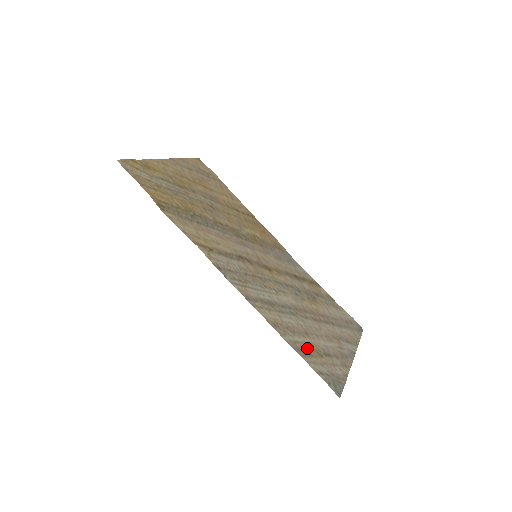
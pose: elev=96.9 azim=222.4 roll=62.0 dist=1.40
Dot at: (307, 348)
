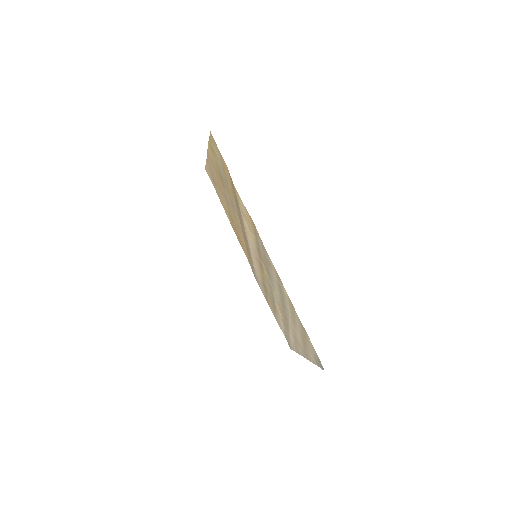
Dot at: (302, 331)
